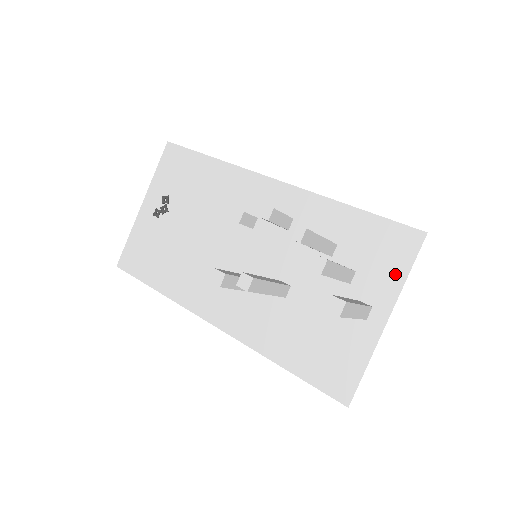
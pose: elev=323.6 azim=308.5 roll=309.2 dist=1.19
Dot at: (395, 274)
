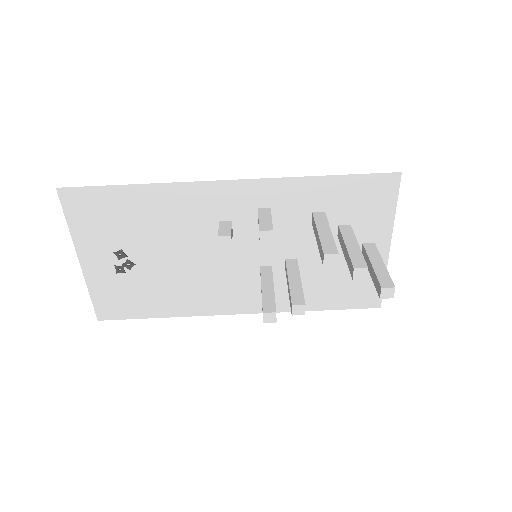
Dot at: (385, 213)
